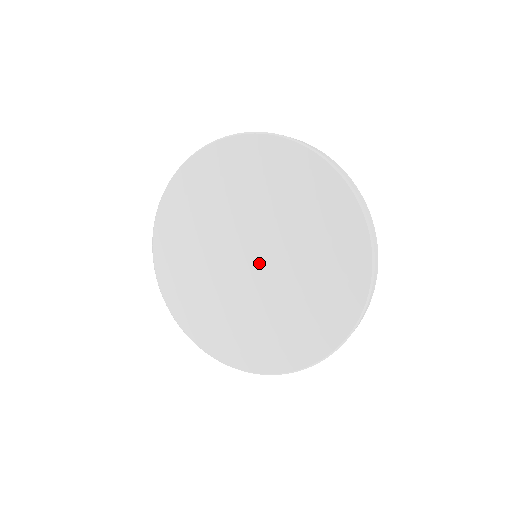
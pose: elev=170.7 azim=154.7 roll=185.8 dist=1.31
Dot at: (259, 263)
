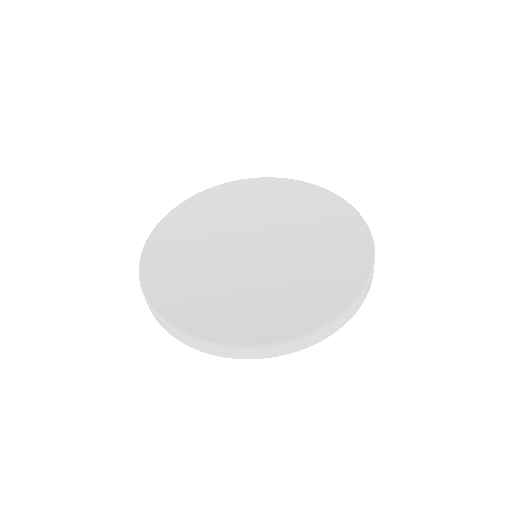
Dot at: (264, 248)
